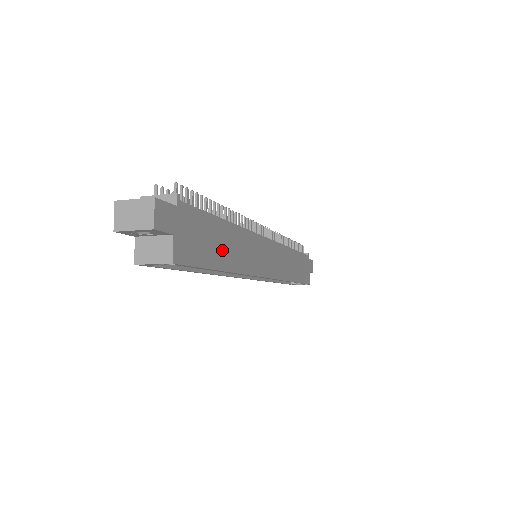
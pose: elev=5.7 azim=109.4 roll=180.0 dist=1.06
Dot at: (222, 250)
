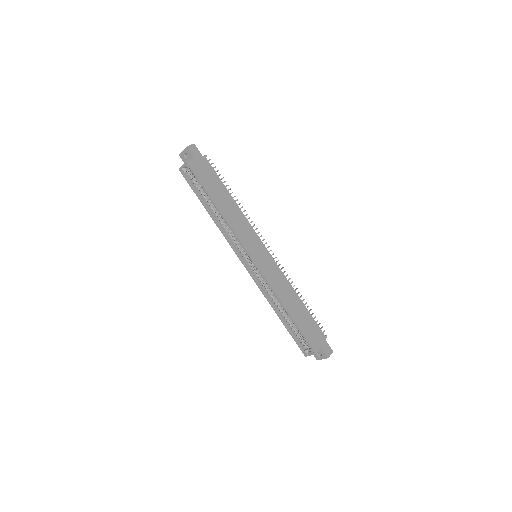
Dot at: (219, 196)
